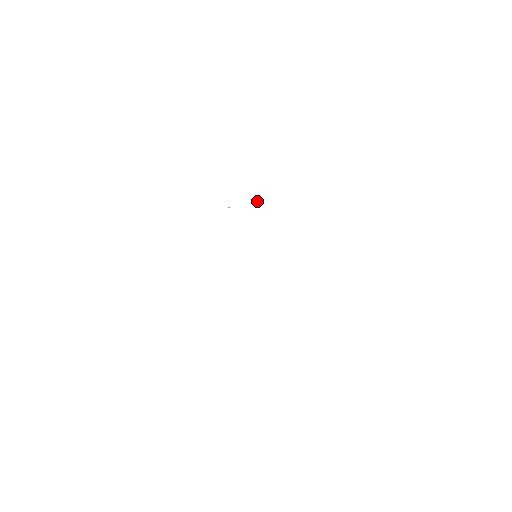
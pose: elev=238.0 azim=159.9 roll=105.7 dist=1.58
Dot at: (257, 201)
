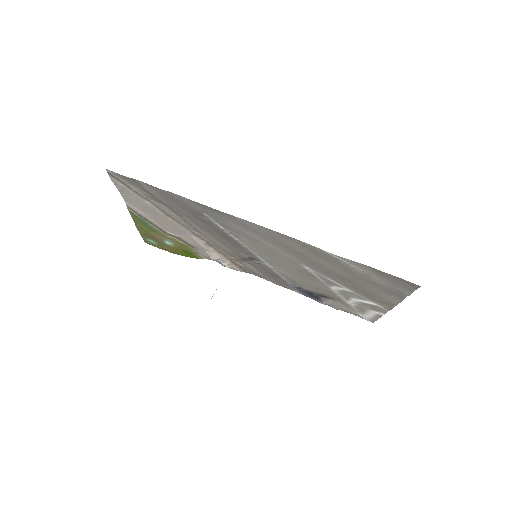
Dot at: (224, 263)
